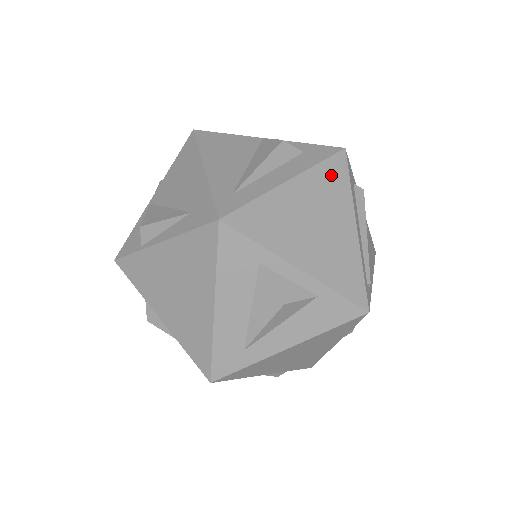
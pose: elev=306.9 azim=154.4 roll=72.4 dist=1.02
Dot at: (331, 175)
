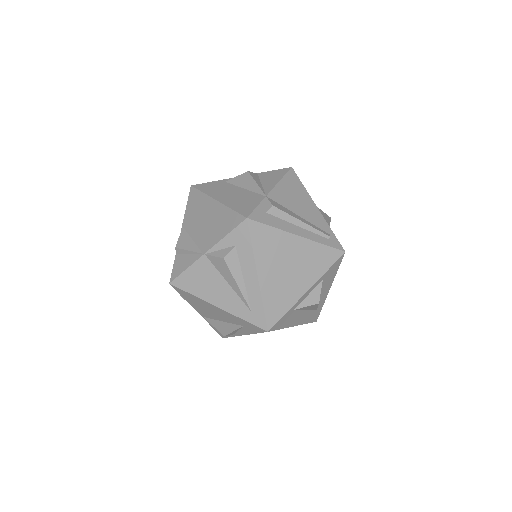
Dot at: (262, 241)
